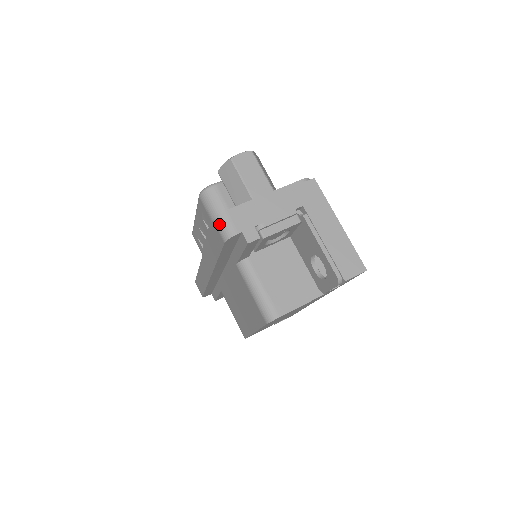
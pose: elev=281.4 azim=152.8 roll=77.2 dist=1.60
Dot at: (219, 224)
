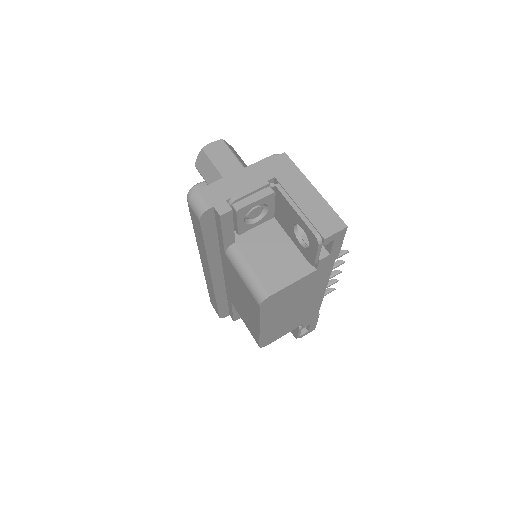
Dot at: (192, 204)
